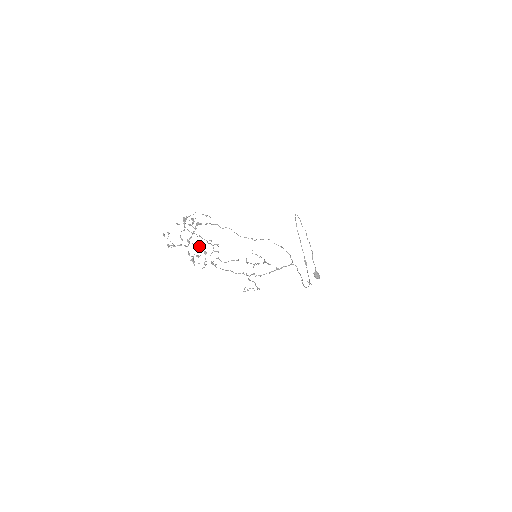
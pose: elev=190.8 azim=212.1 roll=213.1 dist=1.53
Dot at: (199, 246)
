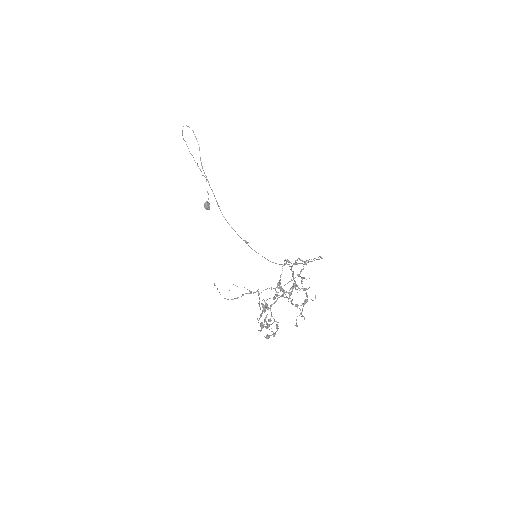
Dot at: occluded
